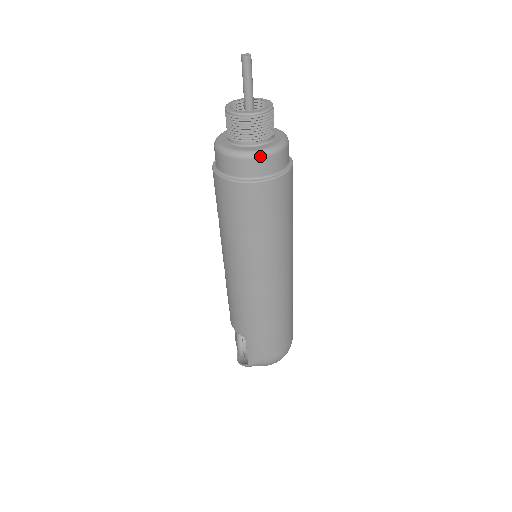
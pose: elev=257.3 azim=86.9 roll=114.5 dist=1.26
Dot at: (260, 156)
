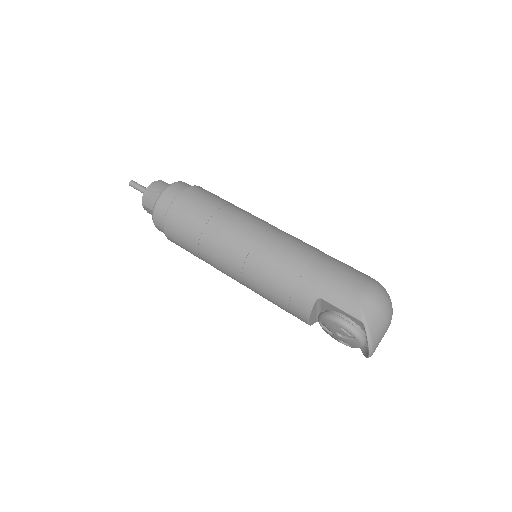
Dot at: (168, 186)
